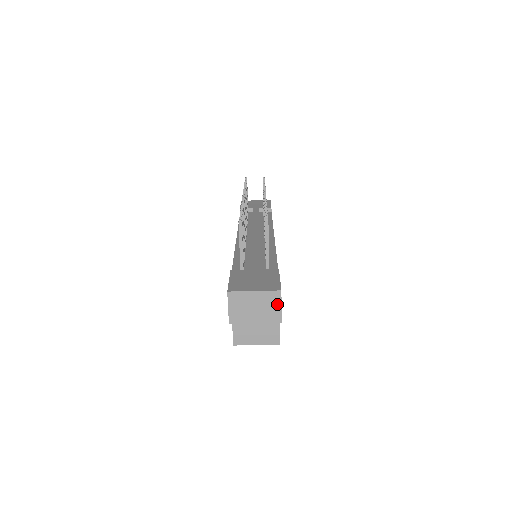
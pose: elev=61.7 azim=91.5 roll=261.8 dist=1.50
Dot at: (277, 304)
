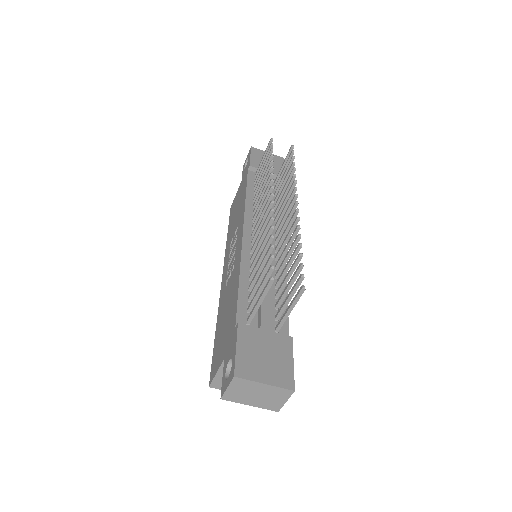
Dot at: (283, 399)
